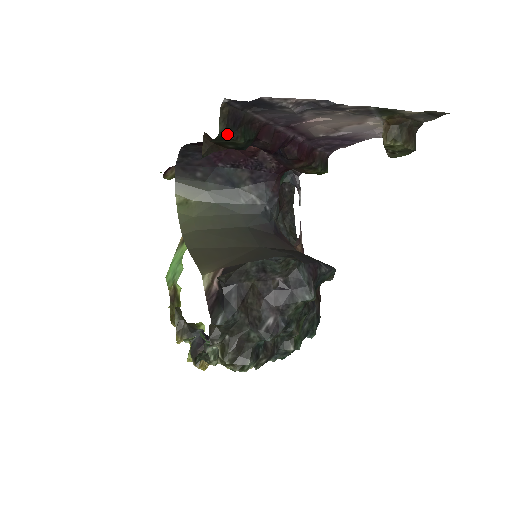
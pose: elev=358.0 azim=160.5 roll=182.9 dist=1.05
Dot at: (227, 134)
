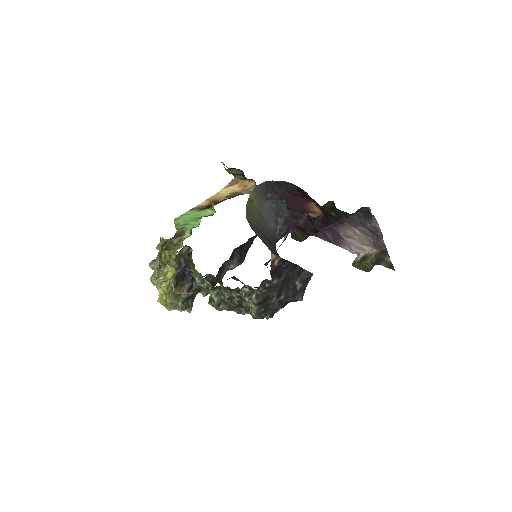
Dot at: occluded
